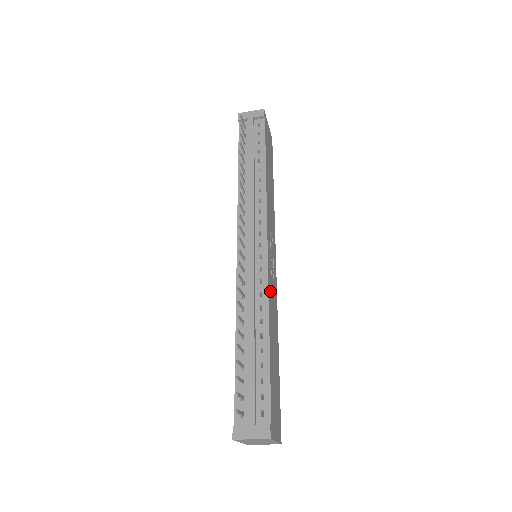
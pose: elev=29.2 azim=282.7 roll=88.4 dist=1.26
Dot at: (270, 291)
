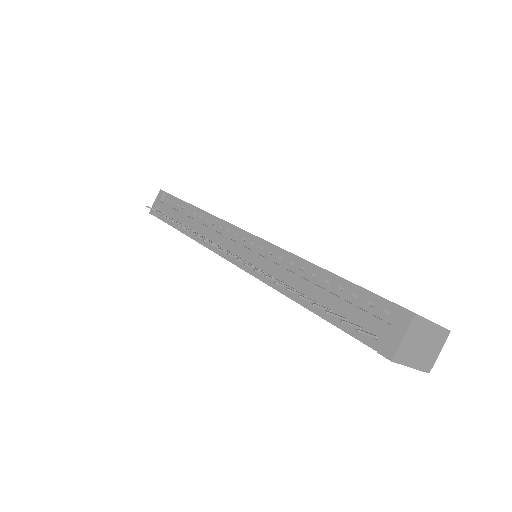
Dot at: occluded
